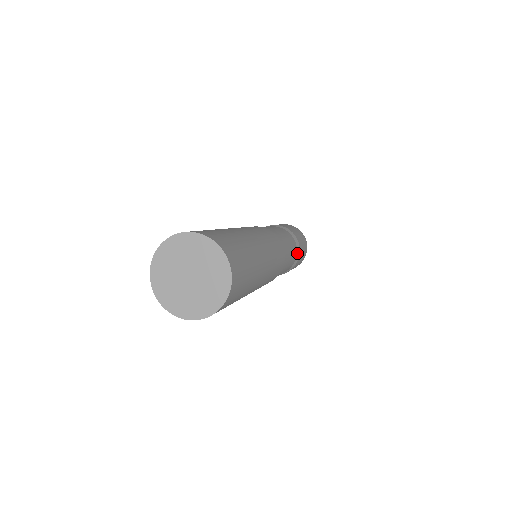
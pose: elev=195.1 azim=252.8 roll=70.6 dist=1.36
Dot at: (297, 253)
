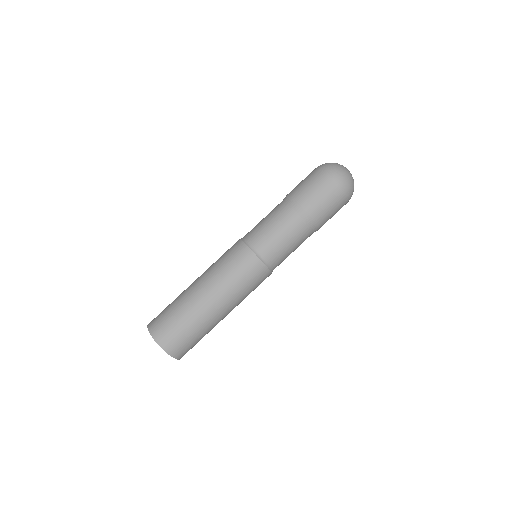
Dot at: (311, 228)
